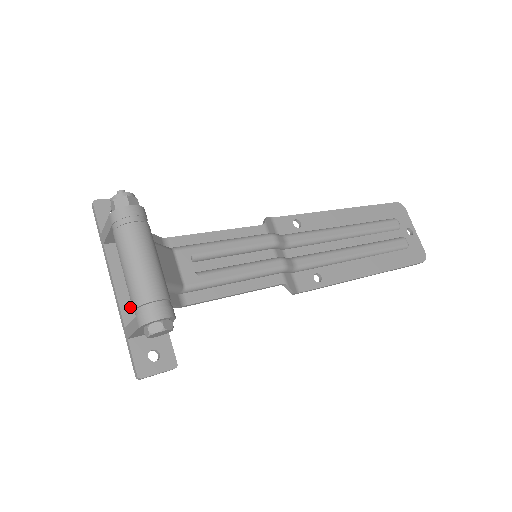
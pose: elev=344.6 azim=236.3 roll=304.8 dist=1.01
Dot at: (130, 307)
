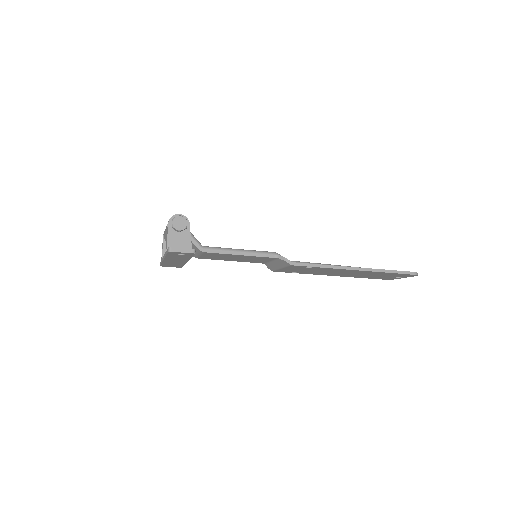
Dot at: occluded
